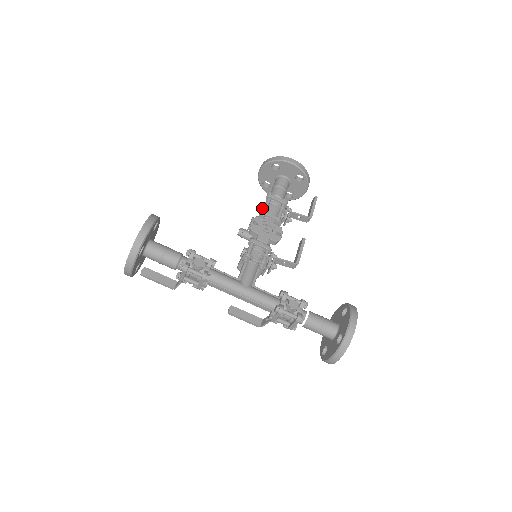
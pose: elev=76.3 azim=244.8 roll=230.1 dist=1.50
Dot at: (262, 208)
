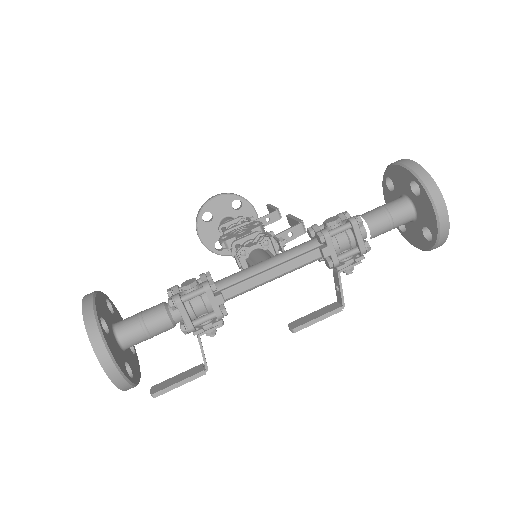
Dot at: occluded
